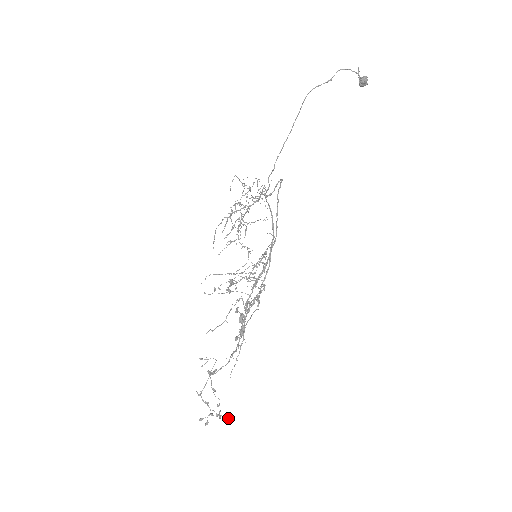
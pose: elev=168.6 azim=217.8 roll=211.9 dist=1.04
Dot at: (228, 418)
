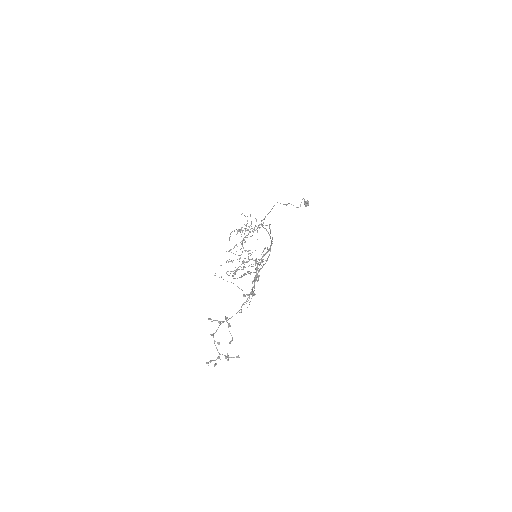
Dot at: (237, 357)
